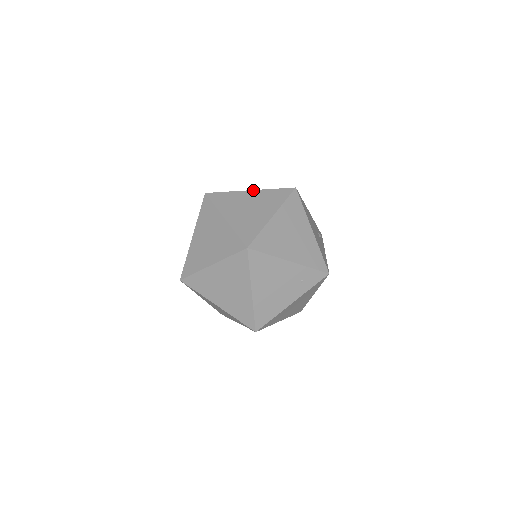
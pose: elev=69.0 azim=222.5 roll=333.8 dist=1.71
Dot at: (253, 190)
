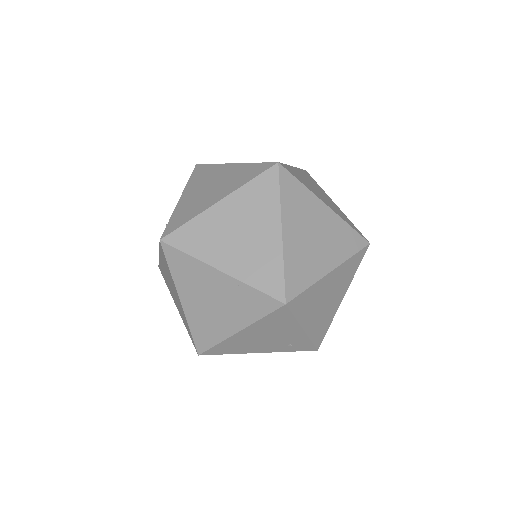
Dot at: (330, 208)
